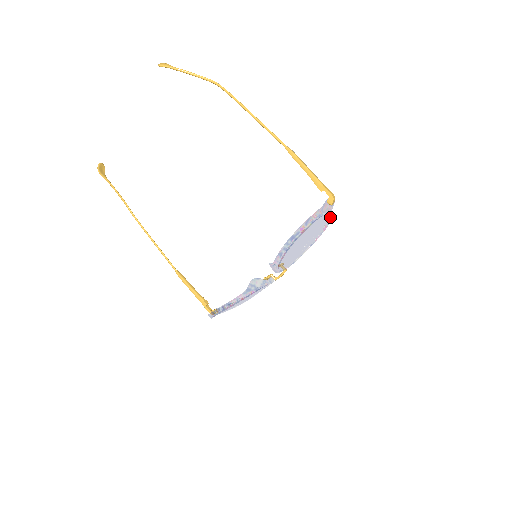
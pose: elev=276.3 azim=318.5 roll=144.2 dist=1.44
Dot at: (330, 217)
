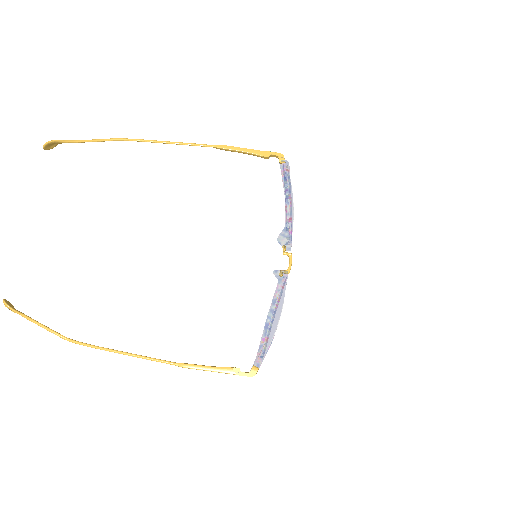
Dot at: occluded
